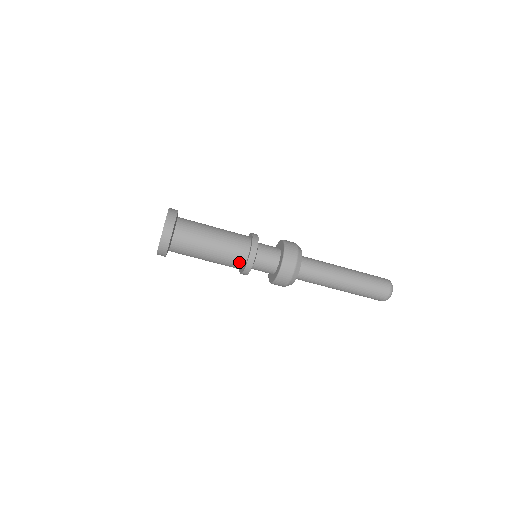
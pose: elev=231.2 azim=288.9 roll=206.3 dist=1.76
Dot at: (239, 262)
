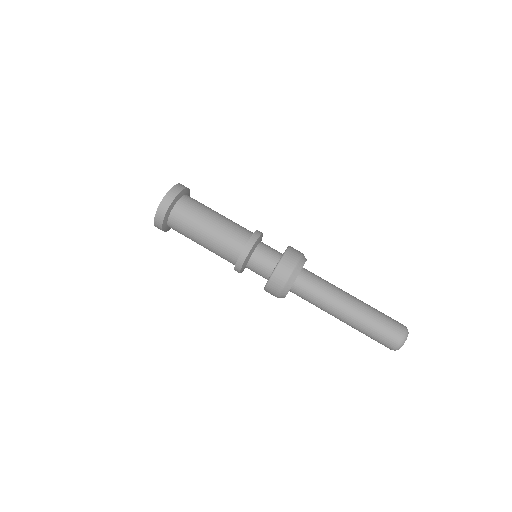
Dot at: (246, 232)
